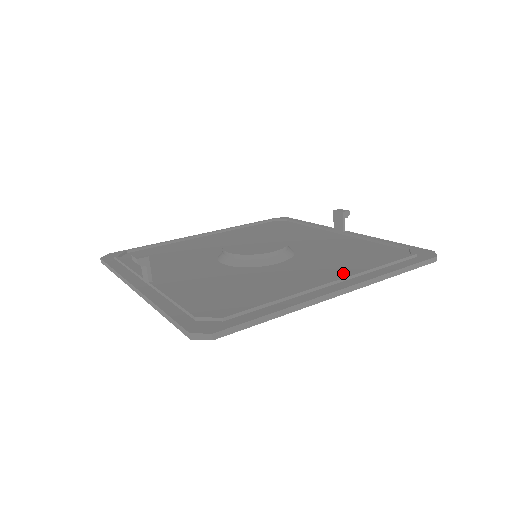
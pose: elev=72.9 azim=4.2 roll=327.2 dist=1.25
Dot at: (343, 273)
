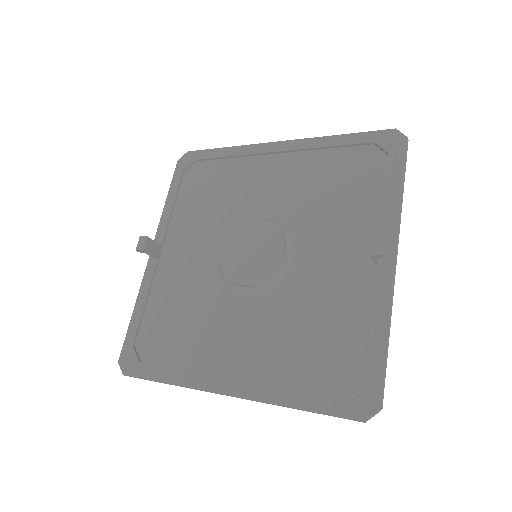
Dot at: (256, 369)
